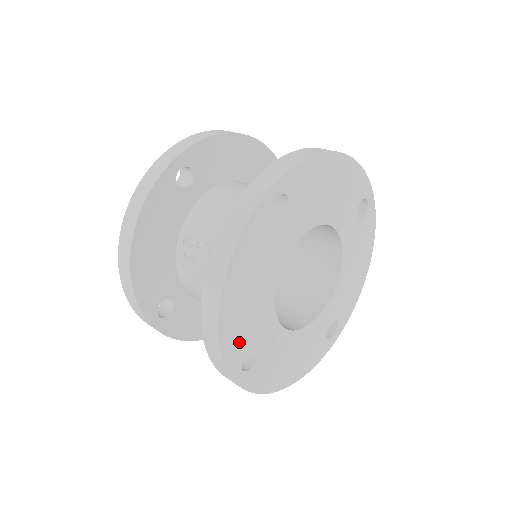
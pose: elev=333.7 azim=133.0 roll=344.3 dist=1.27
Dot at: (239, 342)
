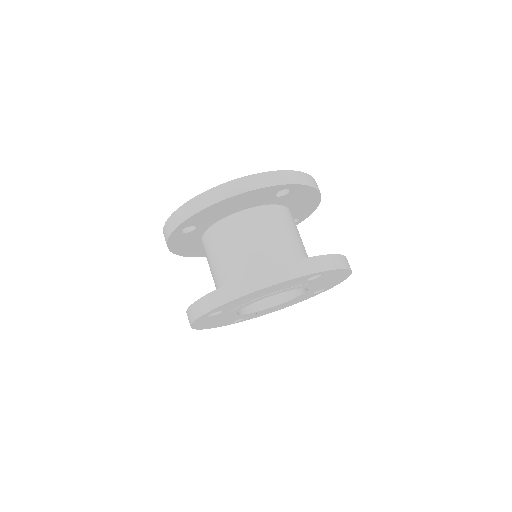
Dot at: (223, 324)
